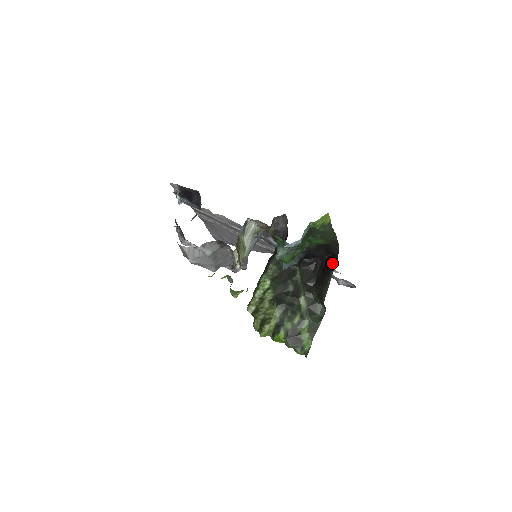
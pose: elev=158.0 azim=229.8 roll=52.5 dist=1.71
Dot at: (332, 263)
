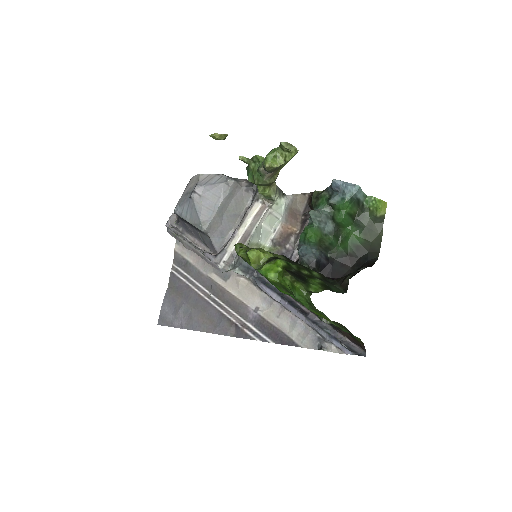
Dot at: occluded
